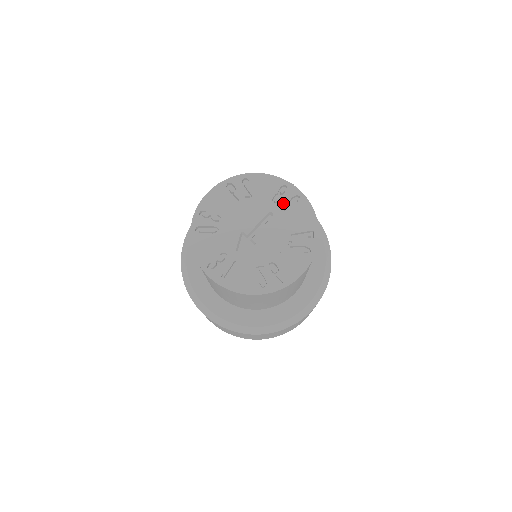
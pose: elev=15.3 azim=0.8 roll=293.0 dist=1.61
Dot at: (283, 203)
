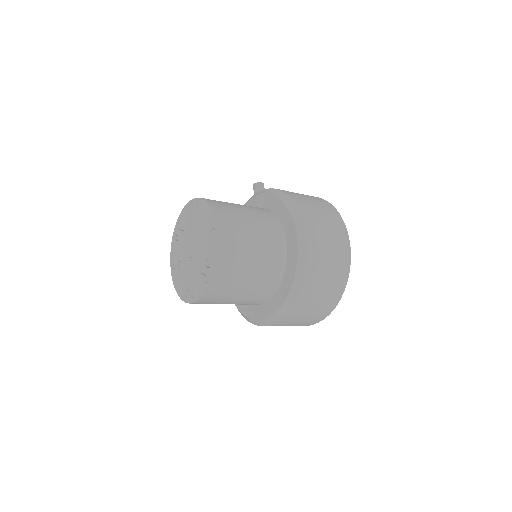
Dot at: (194, 216)
